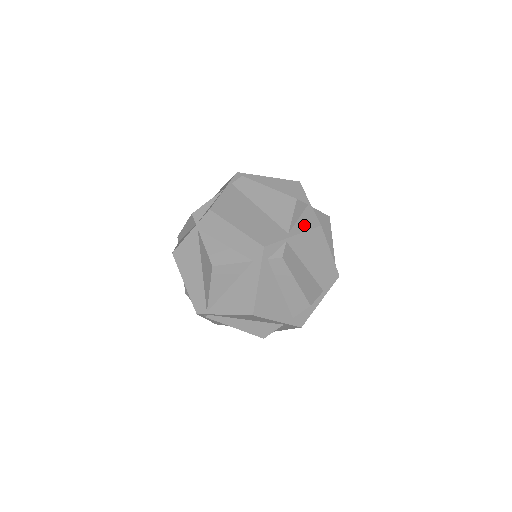
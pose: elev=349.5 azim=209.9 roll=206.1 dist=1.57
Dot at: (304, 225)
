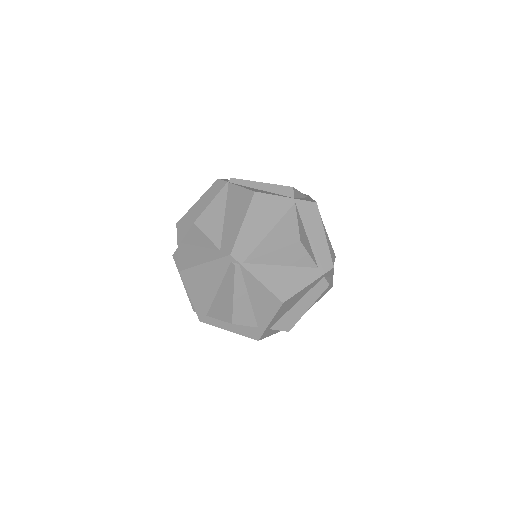
Dot at: occluded
